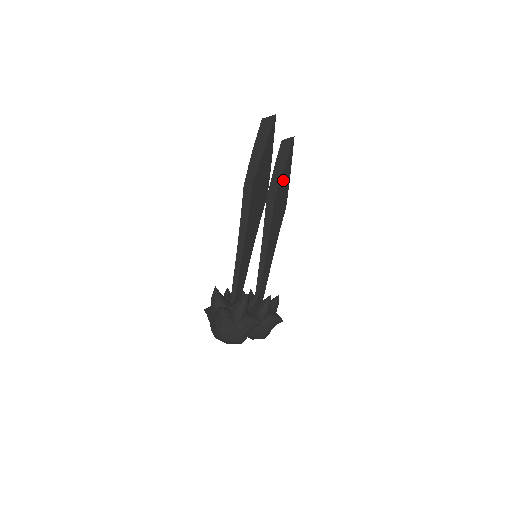
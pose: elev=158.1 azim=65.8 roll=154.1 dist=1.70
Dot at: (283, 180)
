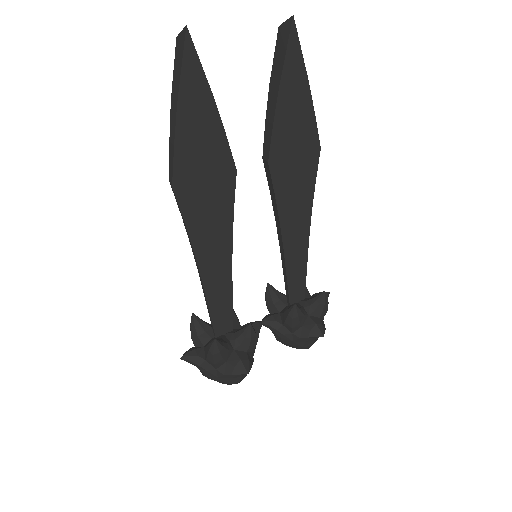
Dot at: (286, 115)
